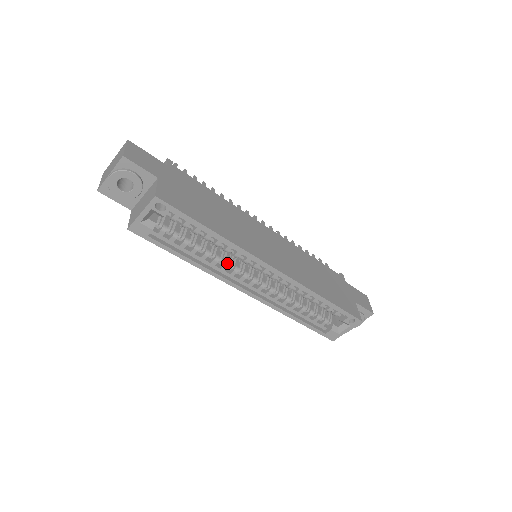
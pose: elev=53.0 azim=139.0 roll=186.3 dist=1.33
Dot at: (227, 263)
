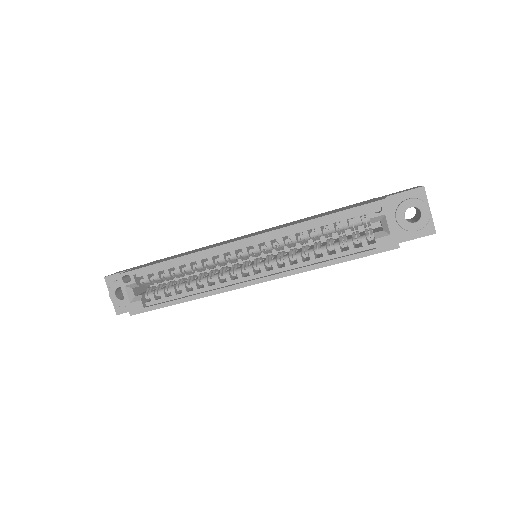
Dot at: (215, 276)
